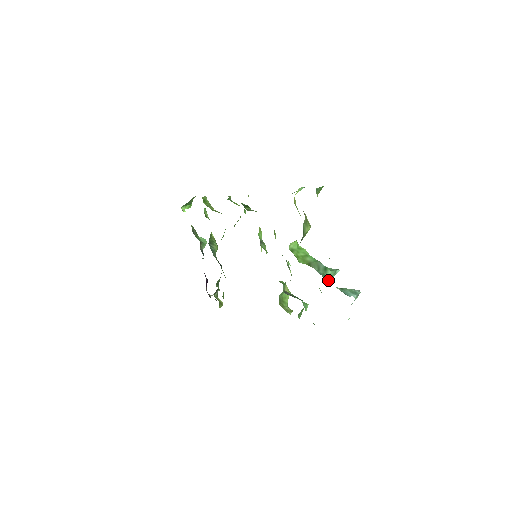
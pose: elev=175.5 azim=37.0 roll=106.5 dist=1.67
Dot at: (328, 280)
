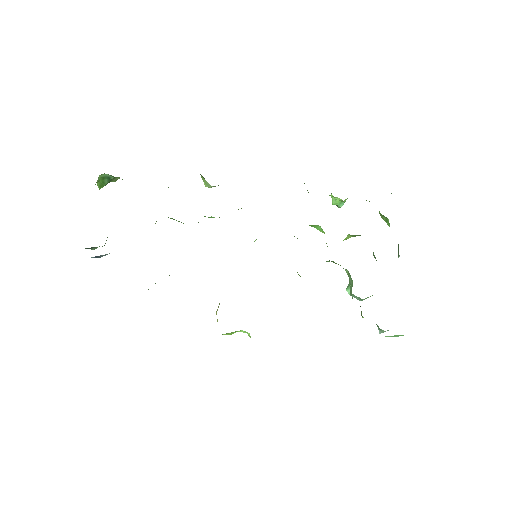
Dot at: occluded
